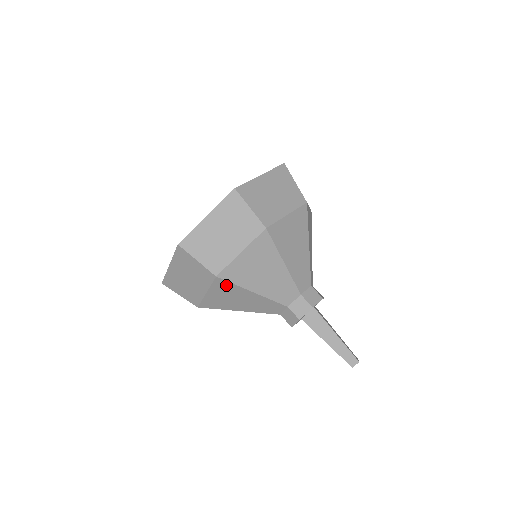
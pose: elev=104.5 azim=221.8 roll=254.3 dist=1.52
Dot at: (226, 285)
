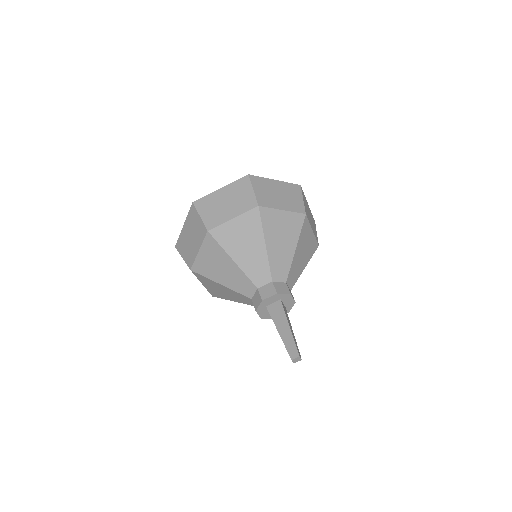
Dot at: (214, 244)
